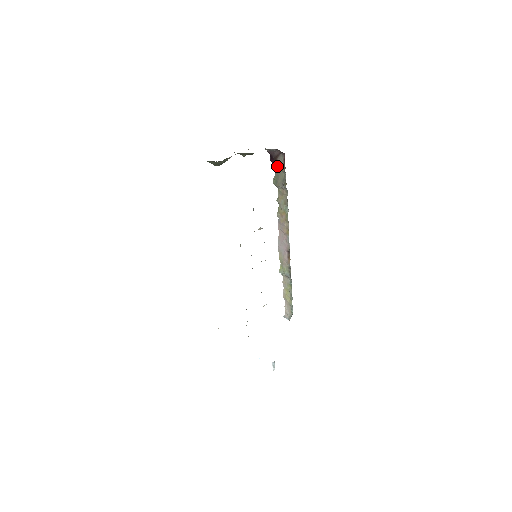
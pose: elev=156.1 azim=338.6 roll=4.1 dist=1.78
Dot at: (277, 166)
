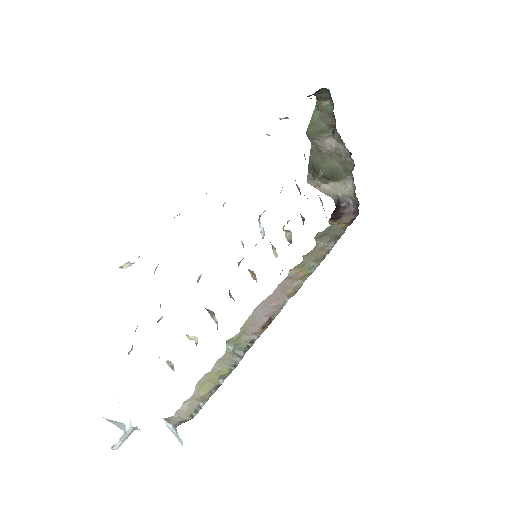
Dot at: (336, 222)
